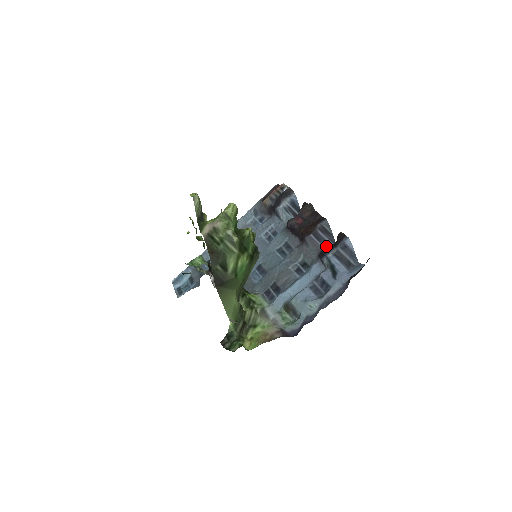
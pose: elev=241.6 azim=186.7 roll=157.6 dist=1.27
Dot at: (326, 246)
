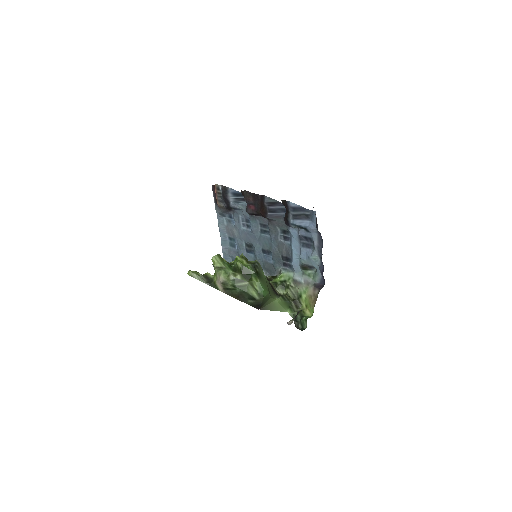
Dot at: (283, 212)
